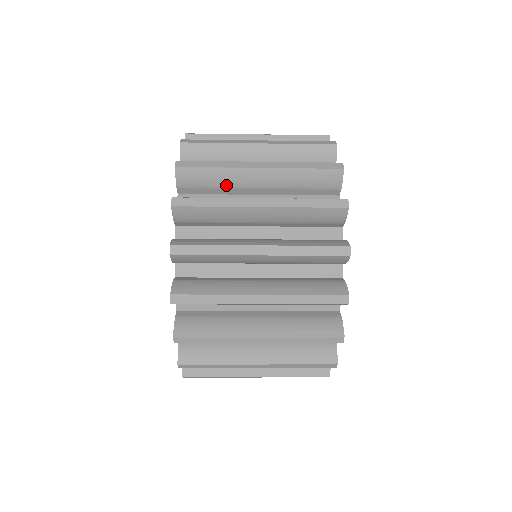
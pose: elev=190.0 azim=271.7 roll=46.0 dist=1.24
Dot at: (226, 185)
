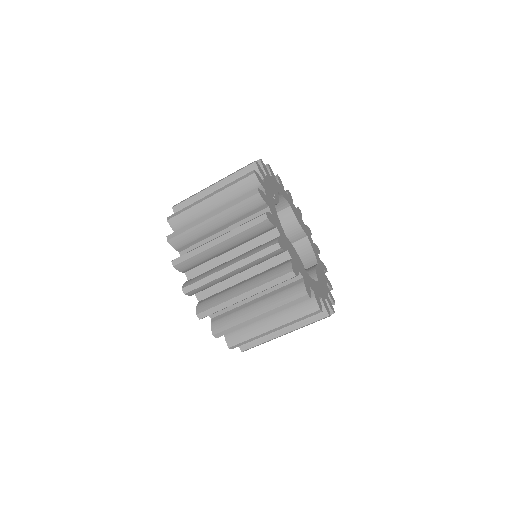
Dot at: occluded
